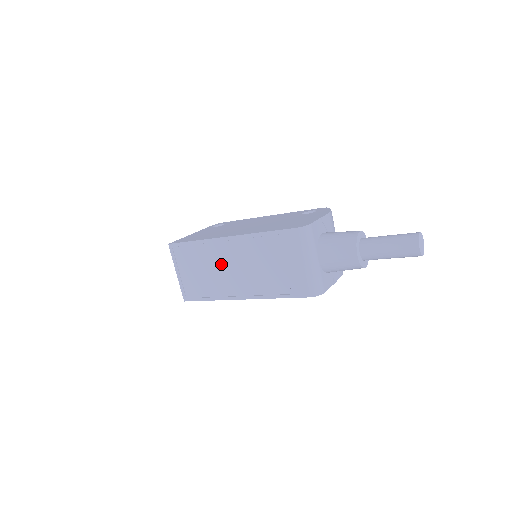
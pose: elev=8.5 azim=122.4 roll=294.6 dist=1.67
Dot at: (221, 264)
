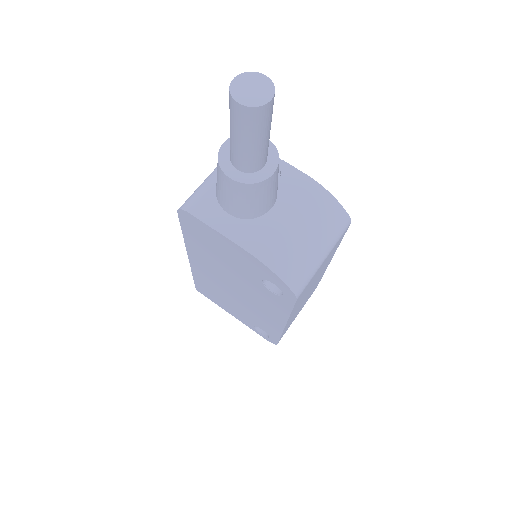
Dot at: occluded
